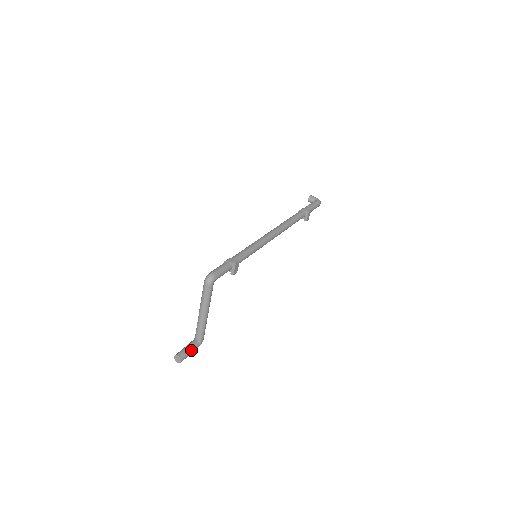
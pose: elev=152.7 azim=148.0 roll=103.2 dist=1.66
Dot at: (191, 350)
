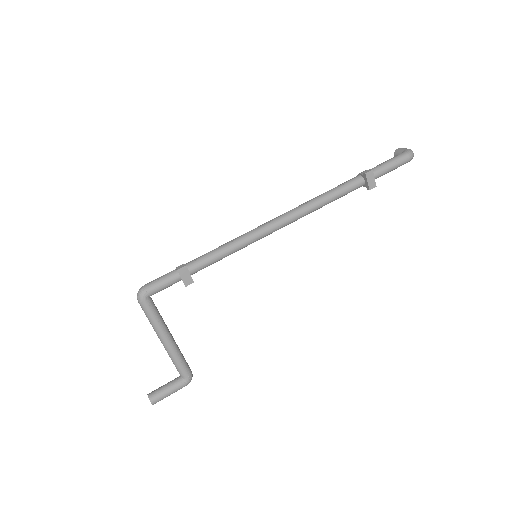
Dot at: (168, 389)
